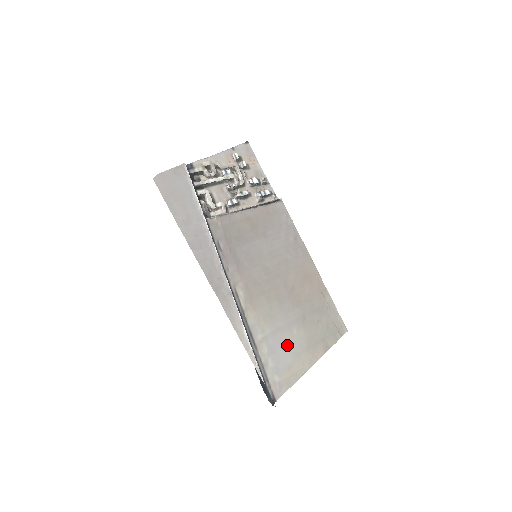
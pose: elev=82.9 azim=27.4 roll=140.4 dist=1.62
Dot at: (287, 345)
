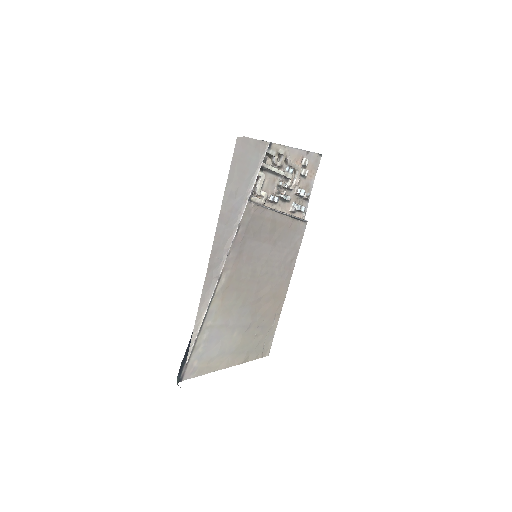
Dot at: (222, 341)
